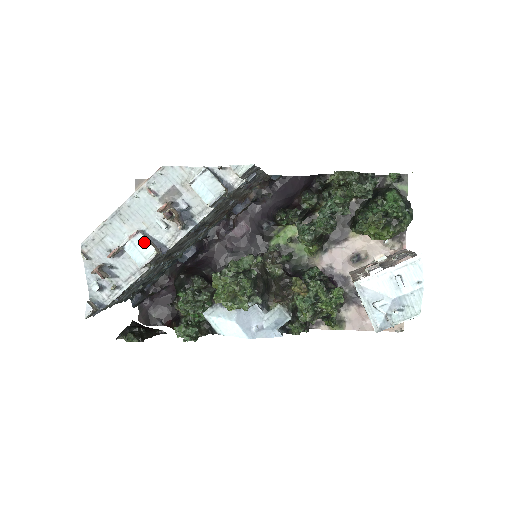
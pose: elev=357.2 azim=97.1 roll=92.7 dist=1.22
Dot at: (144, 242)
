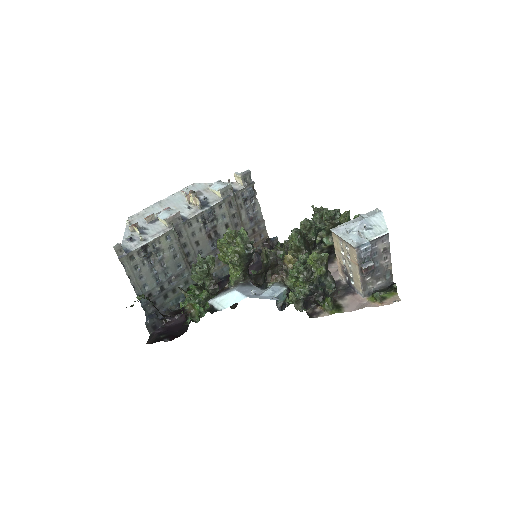
Dot at: (172, 211)
